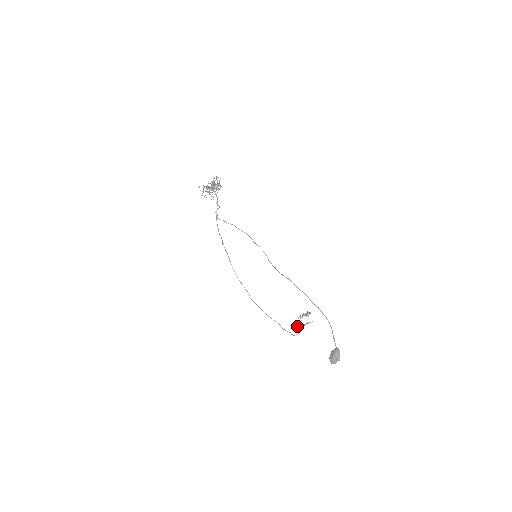
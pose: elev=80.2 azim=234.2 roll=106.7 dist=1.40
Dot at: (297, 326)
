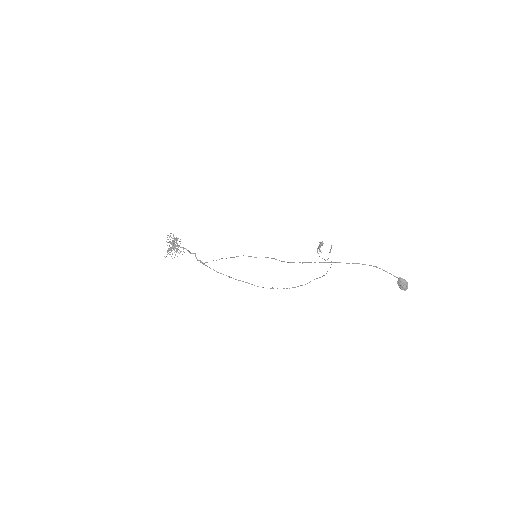
Dot at: occluded
